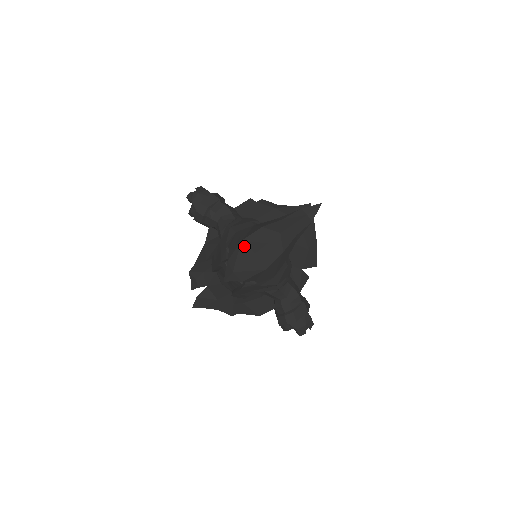
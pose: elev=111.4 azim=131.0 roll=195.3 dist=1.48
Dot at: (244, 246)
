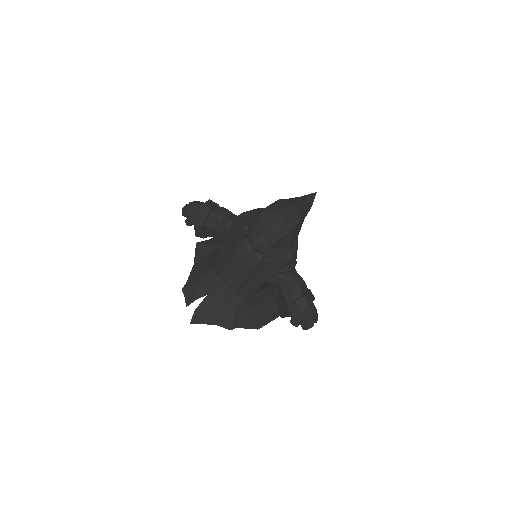
Dot at: (268, 212)
